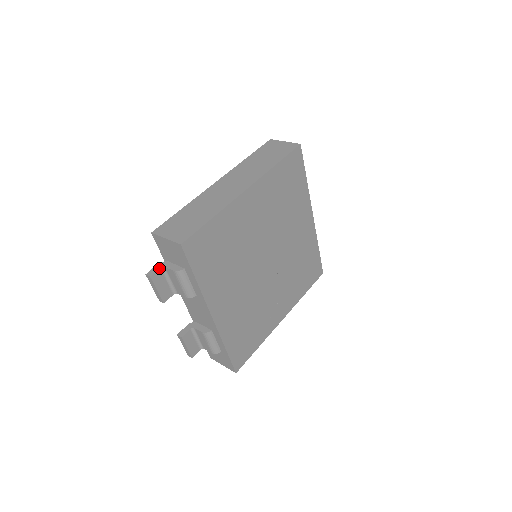
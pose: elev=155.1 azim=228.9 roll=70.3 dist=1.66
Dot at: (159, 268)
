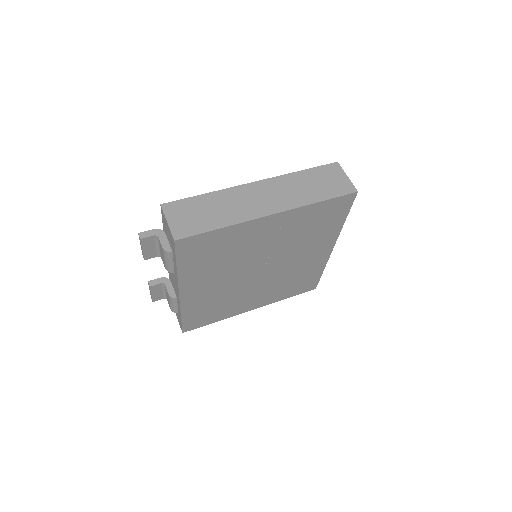
Dot at: (153, 235)
